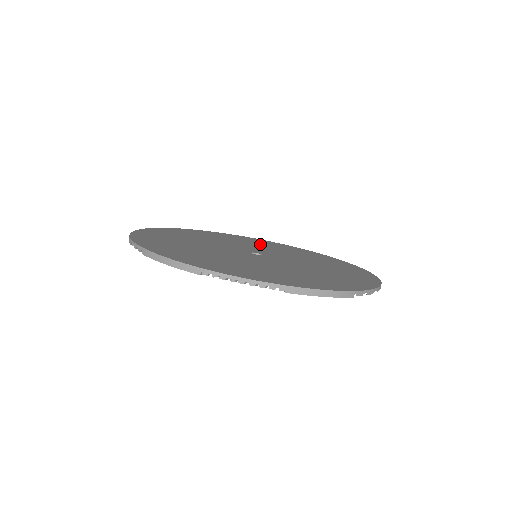
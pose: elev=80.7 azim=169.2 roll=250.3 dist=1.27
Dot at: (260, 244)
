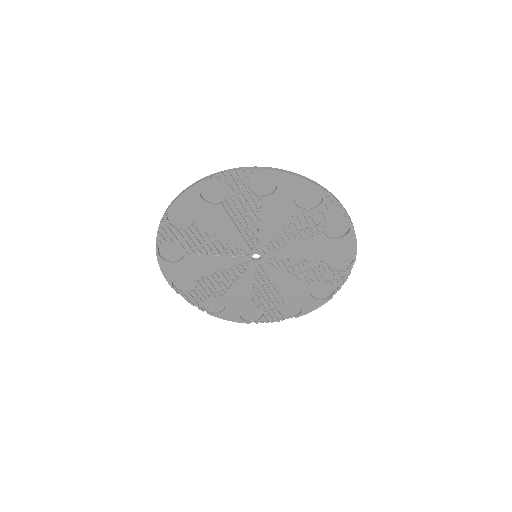
Dot at: (265, 297)
